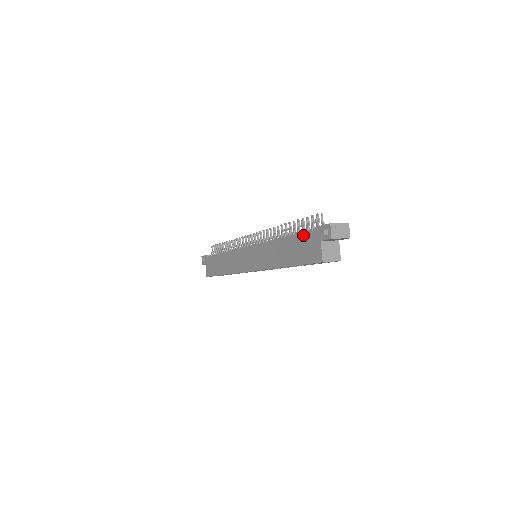
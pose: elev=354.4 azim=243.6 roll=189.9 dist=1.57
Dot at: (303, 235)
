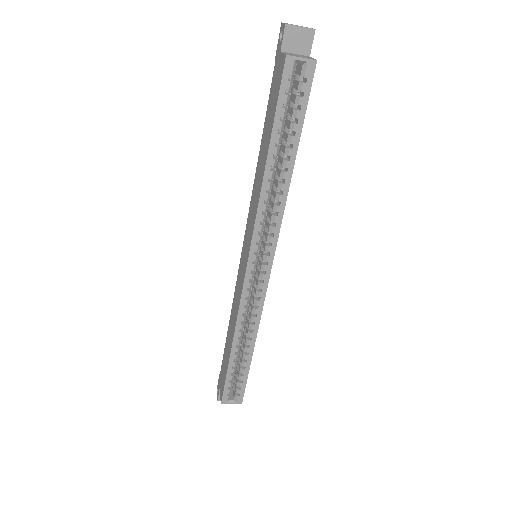
Dot at: (270, 93)
